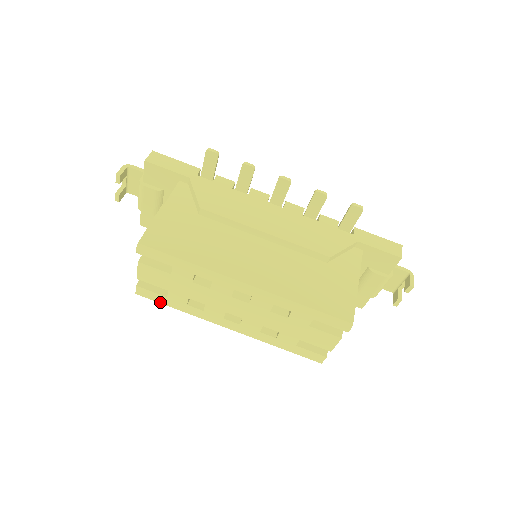
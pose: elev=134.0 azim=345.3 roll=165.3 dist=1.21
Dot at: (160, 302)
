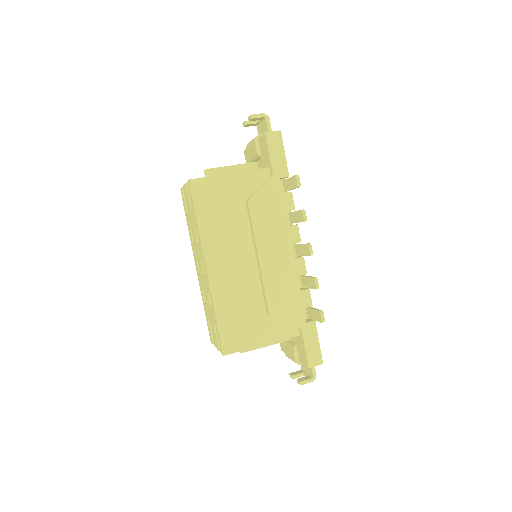
Dot at: occluded
